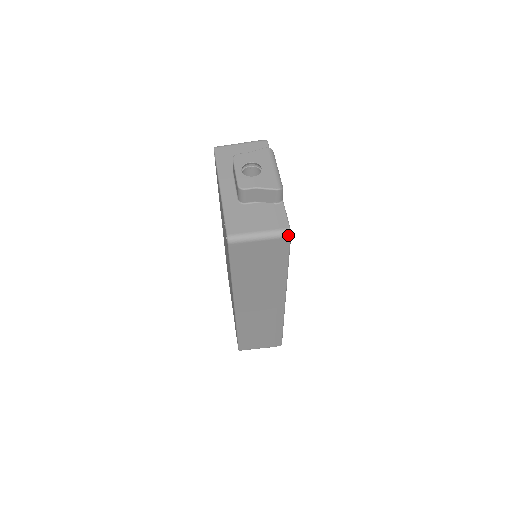
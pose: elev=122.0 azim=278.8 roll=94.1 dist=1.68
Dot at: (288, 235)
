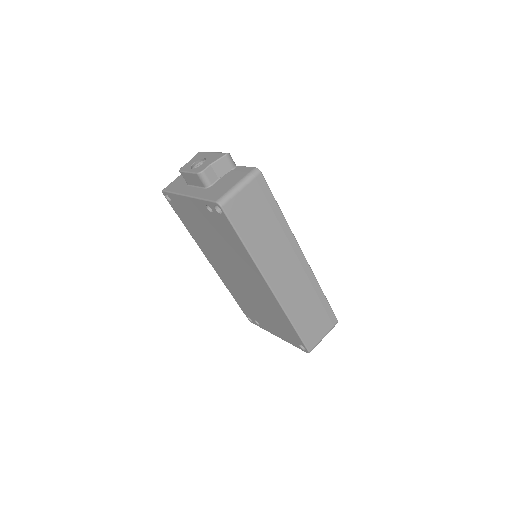
Dot at: (258, 172)
